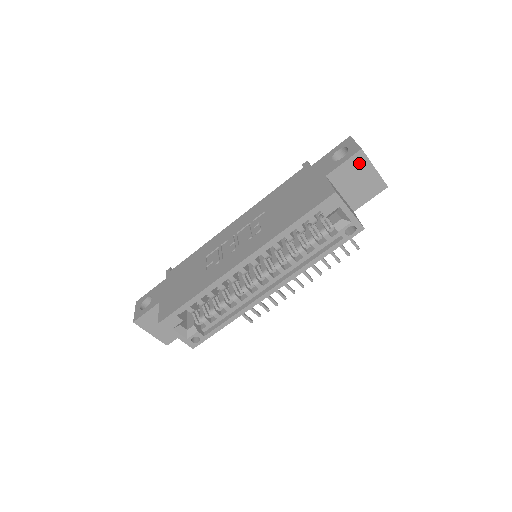
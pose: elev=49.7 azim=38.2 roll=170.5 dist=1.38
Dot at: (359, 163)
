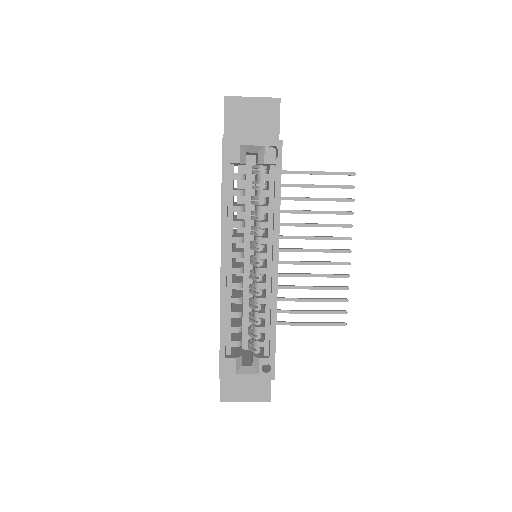
Dot at: (235, 107)
